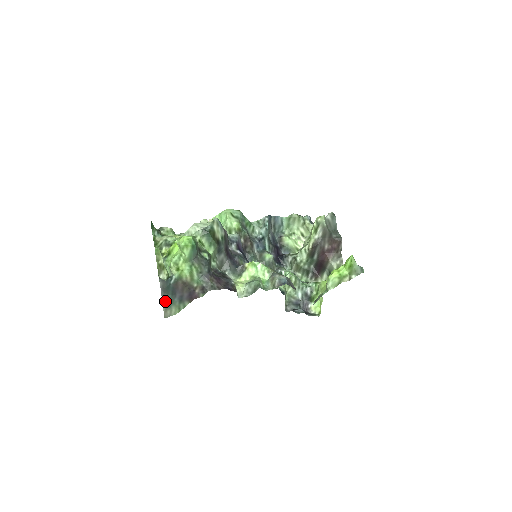
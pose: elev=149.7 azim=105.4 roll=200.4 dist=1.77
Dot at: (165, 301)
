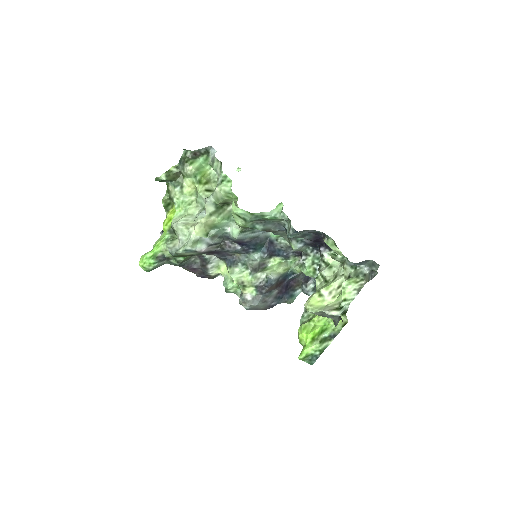
Dot at: occluded
